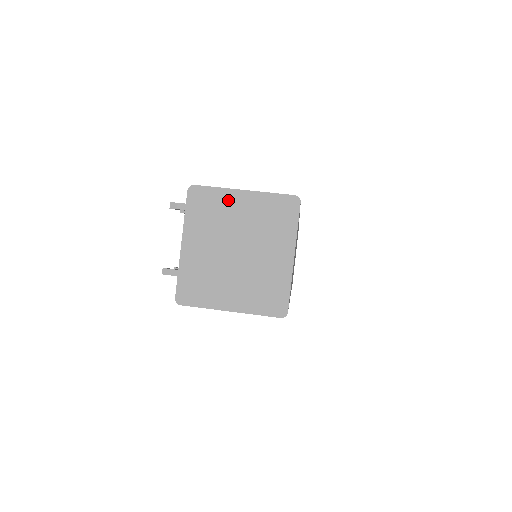
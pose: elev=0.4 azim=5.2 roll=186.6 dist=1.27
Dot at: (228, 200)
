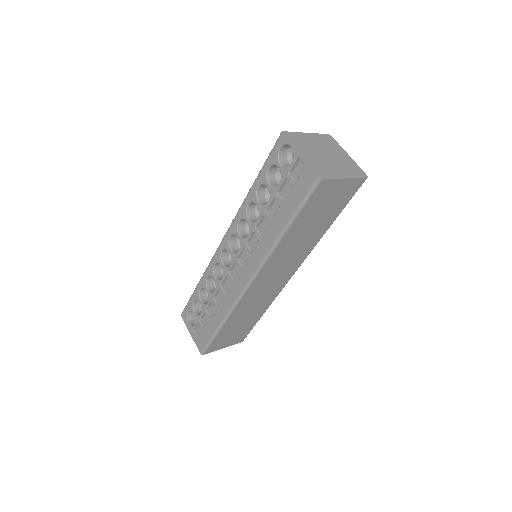
Dot at: (340, 149)
